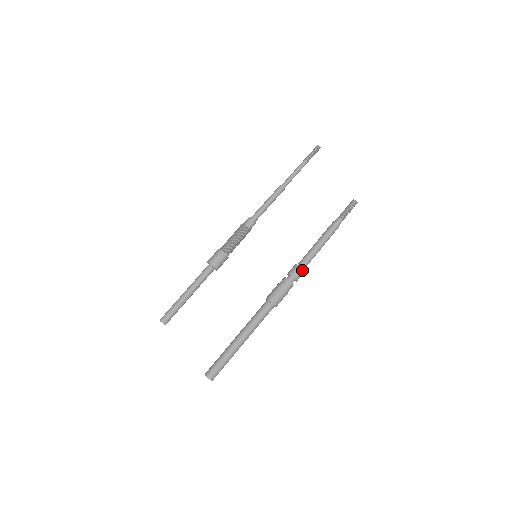
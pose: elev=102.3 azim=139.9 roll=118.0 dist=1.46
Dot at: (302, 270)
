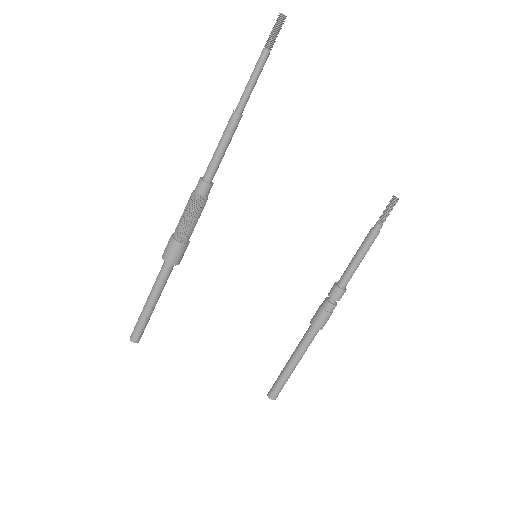
Dot at: occluded
